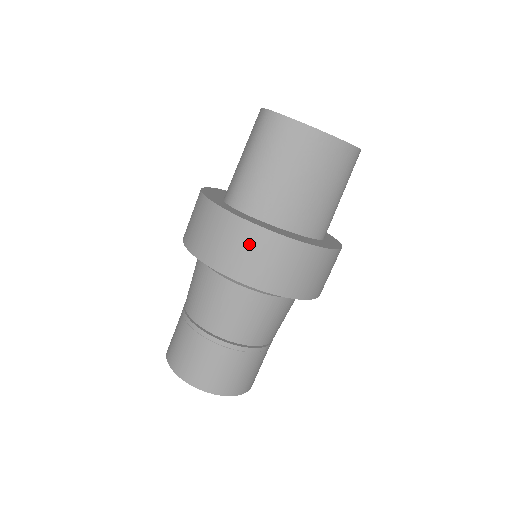
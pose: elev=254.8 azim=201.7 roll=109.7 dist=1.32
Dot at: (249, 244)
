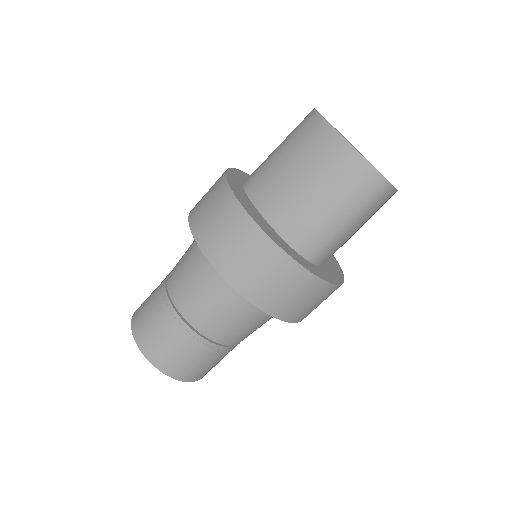
Dot at: (217, 204)
